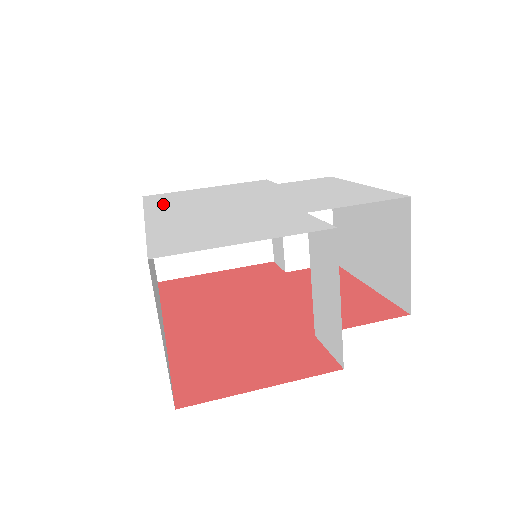
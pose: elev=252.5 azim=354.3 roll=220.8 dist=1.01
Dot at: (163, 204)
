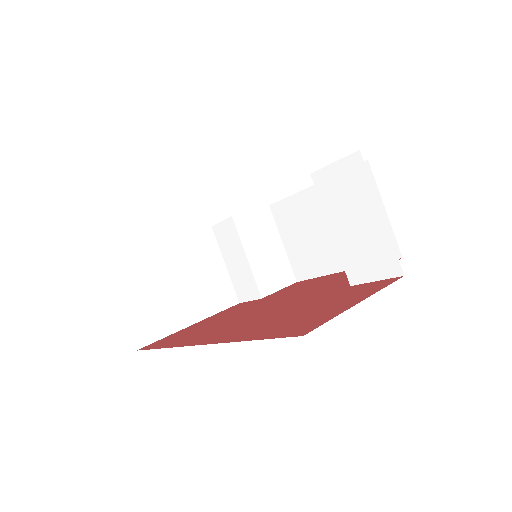
Dot at: occluded
